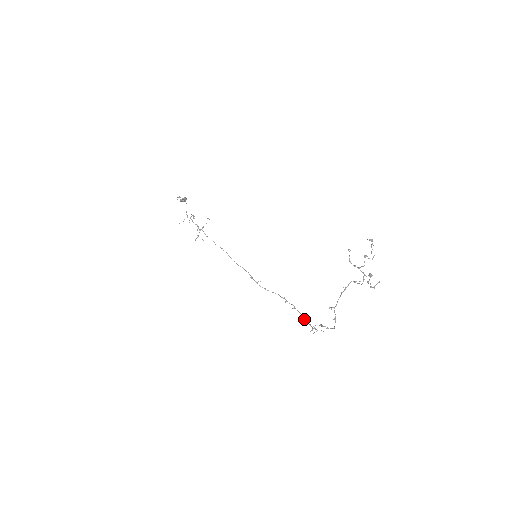
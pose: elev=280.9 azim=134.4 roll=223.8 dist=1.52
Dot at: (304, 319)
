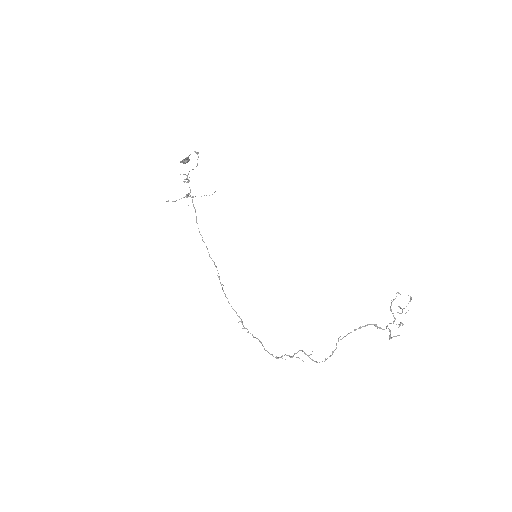
Dot at: occluded
